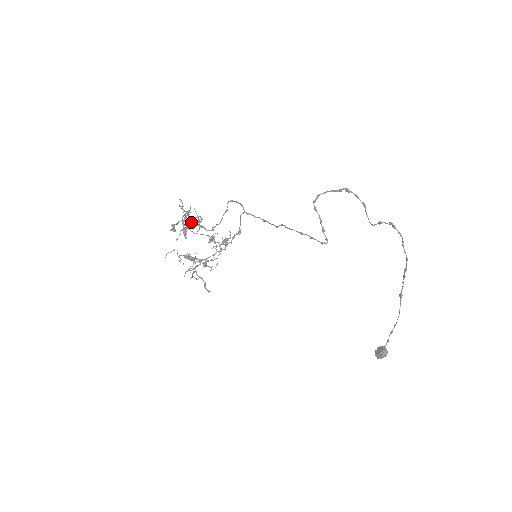
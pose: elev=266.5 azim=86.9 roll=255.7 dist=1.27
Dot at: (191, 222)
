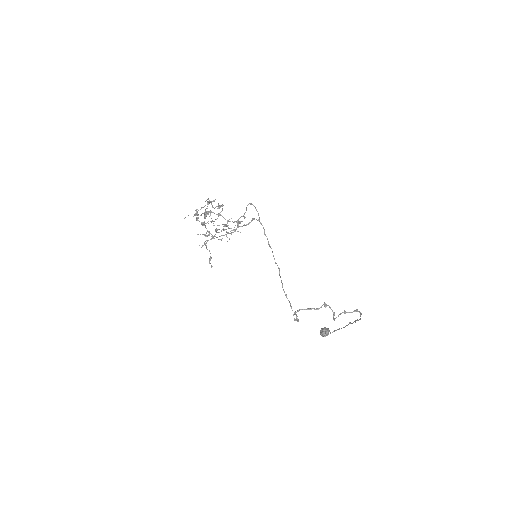
Dot at: occluded
